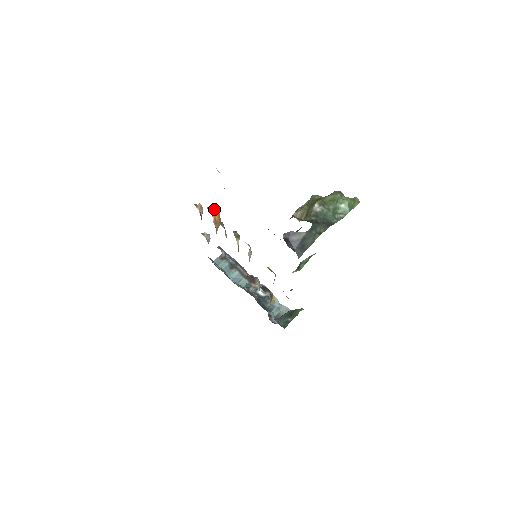
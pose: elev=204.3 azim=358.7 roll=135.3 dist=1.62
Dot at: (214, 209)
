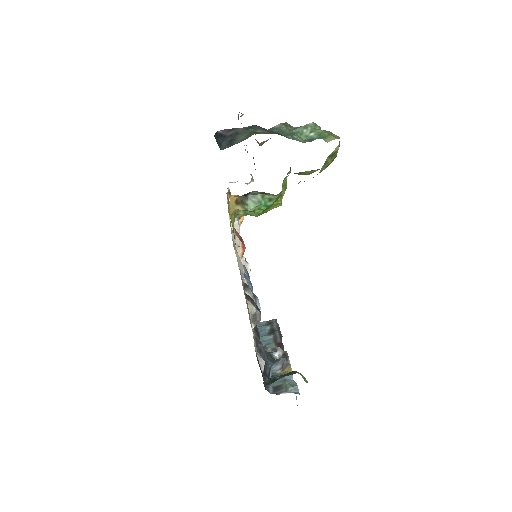
Dot at: occluded
